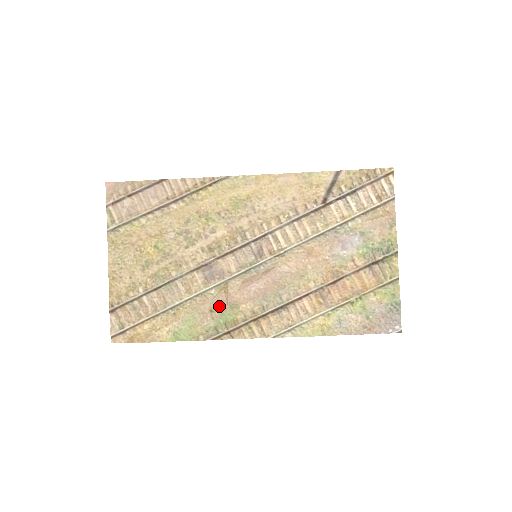
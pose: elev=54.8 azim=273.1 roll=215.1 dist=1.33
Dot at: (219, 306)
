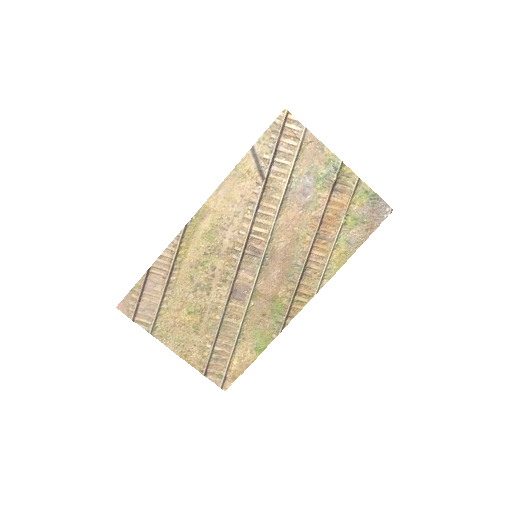
Dot at: (265, 308)
